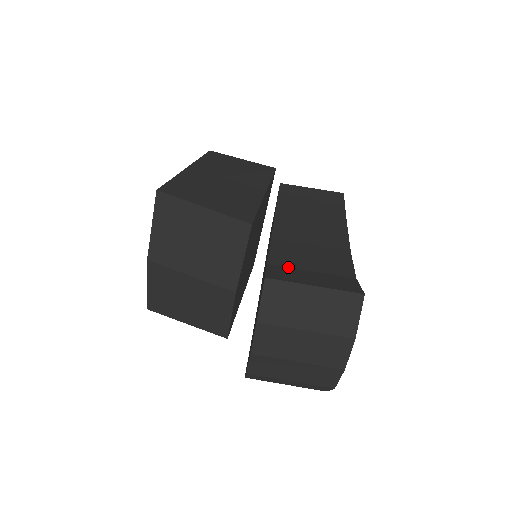
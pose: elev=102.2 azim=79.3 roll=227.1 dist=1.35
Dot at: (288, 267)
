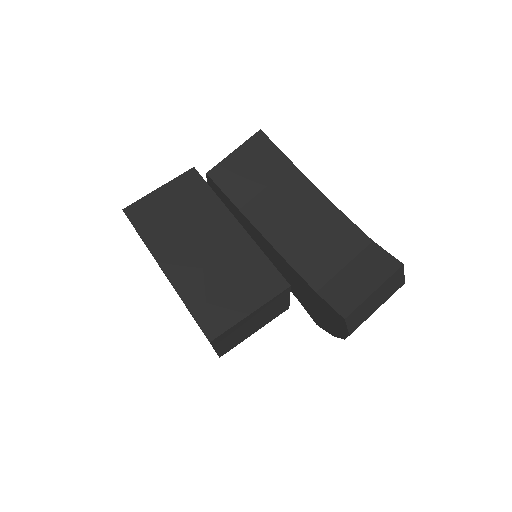
Dot at: (330, 280)
